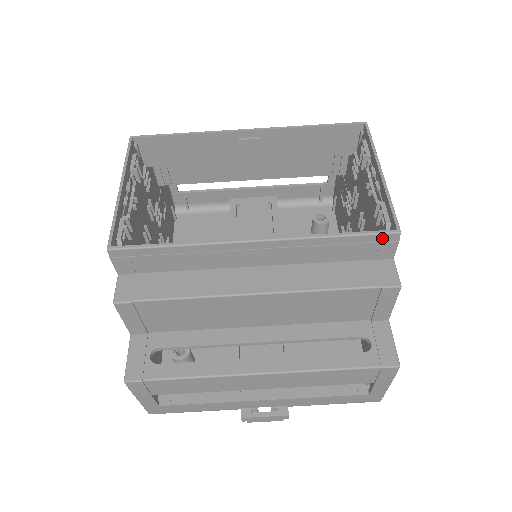
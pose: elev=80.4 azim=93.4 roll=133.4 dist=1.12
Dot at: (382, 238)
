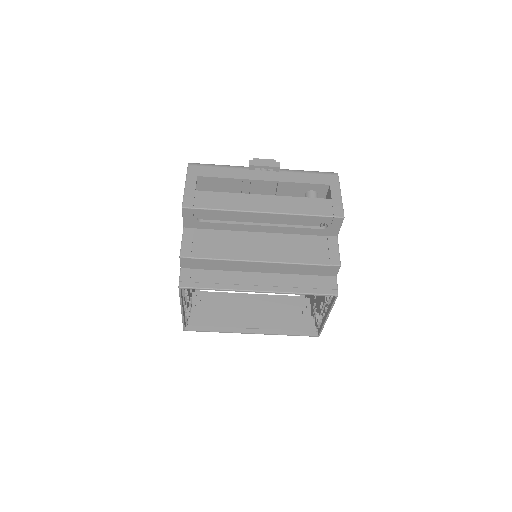
Dot at: (311, 334)
